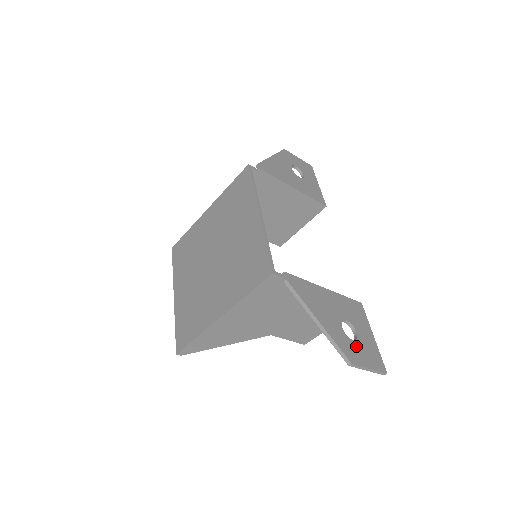
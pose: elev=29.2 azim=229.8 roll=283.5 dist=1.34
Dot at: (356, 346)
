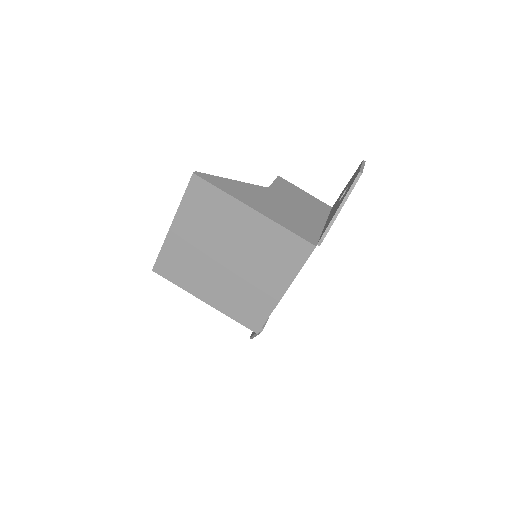
Dot at: occluded
